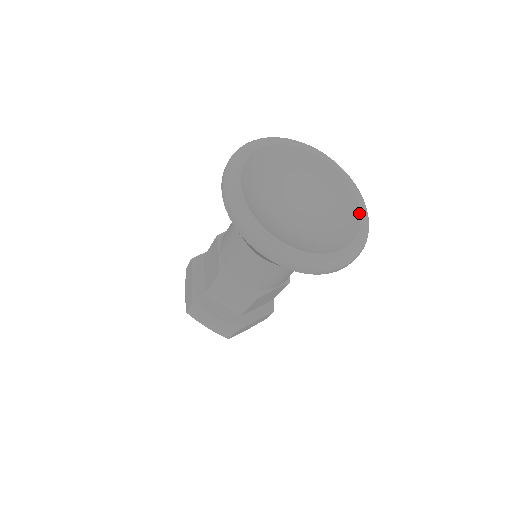
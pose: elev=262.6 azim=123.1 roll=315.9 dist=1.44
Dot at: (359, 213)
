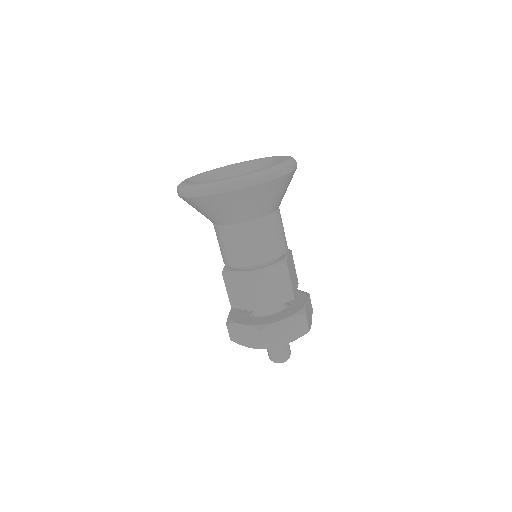
Dot at: (270, 158)
